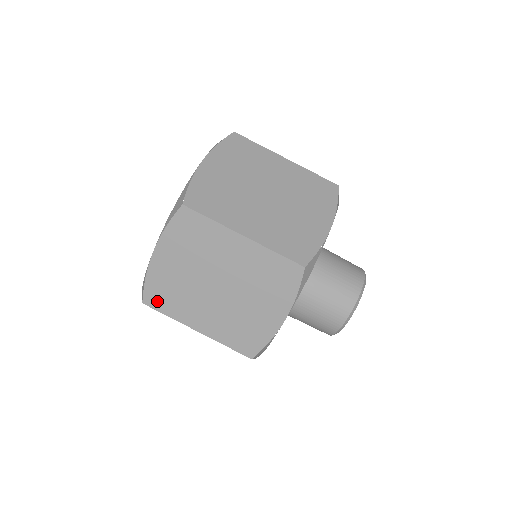
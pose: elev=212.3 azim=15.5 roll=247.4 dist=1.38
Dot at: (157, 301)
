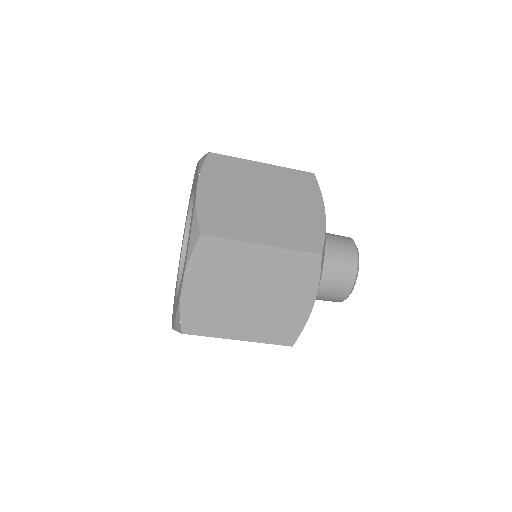
Dot at: occluded
